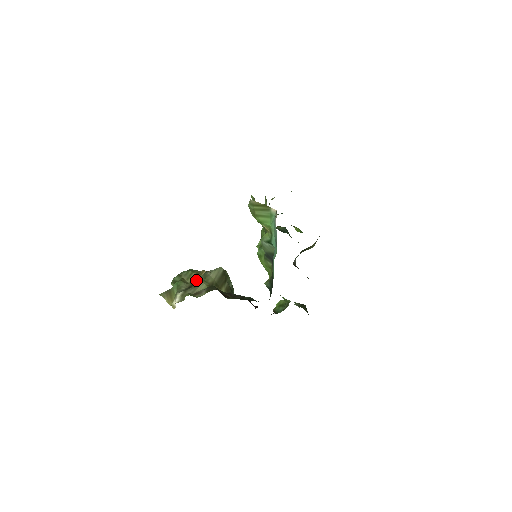
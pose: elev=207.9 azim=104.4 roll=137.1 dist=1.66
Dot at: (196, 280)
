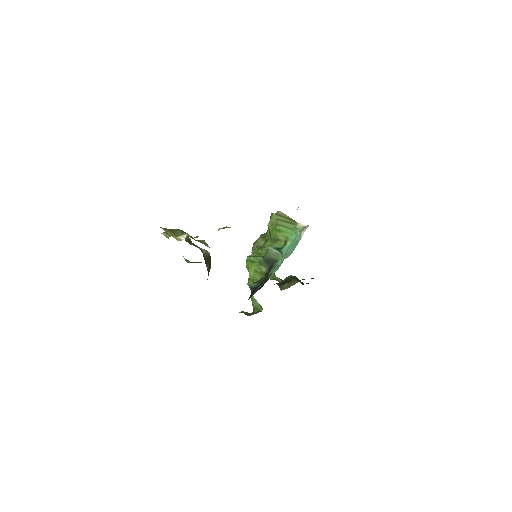
Dot at: (190, 243)
